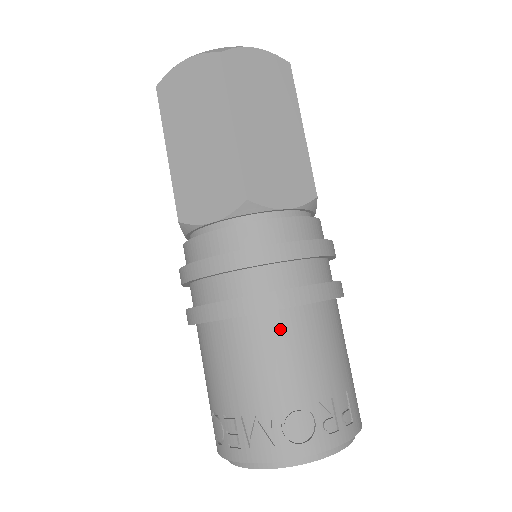
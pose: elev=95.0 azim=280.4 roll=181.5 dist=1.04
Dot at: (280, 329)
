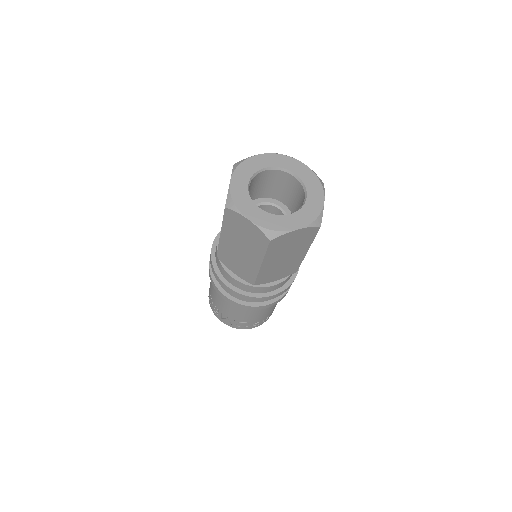
Dot at: occluded
